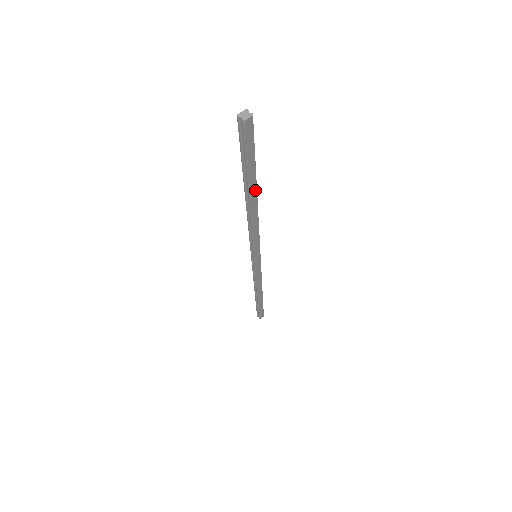
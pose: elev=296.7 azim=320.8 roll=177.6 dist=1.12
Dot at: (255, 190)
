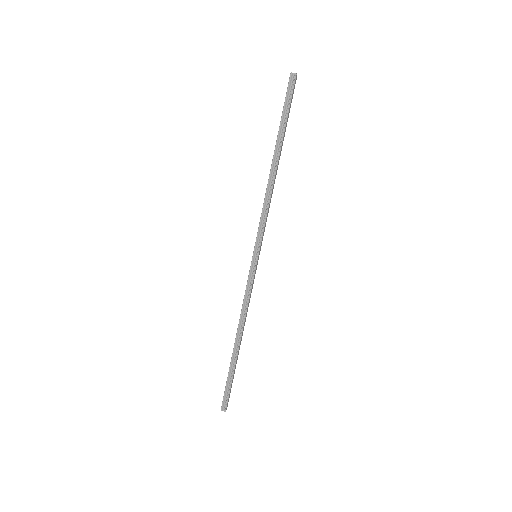
Dot at: occluded
